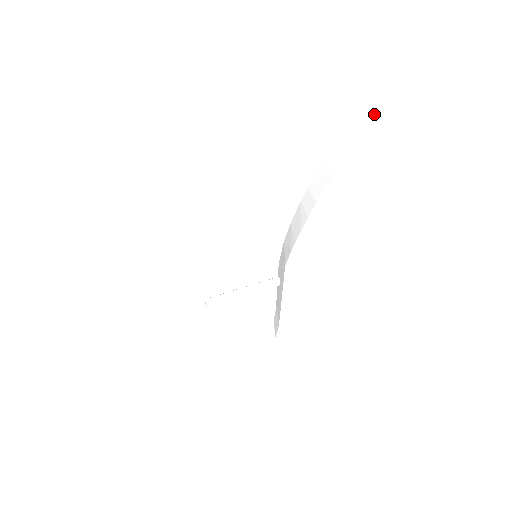
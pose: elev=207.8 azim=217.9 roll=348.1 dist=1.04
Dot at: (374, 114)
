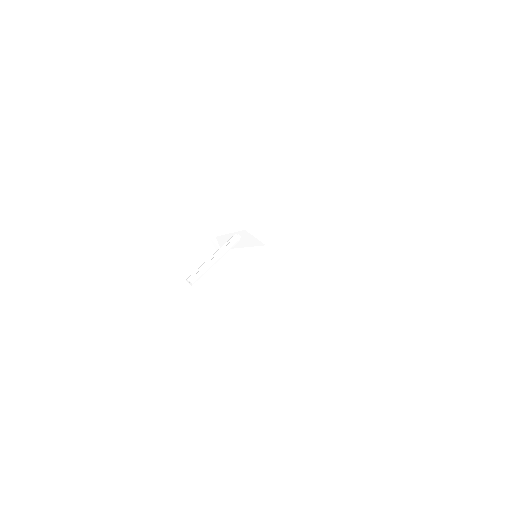
Dot at: (411, 195)
